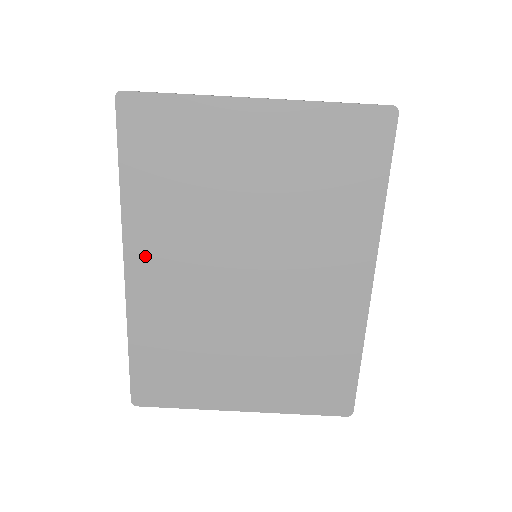
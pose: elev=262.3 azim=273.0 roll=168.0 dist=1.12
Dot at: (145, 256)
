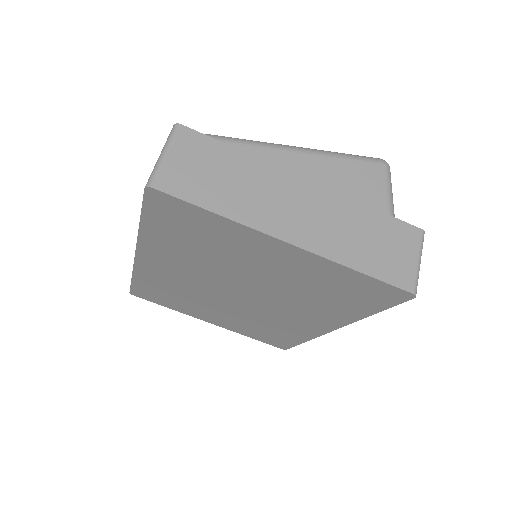
Dot at: (154, 259)
